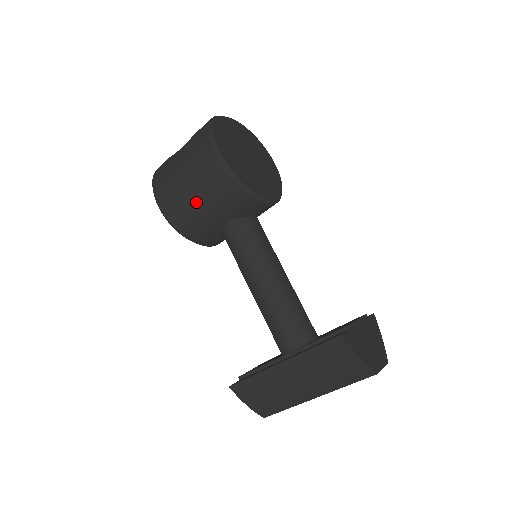
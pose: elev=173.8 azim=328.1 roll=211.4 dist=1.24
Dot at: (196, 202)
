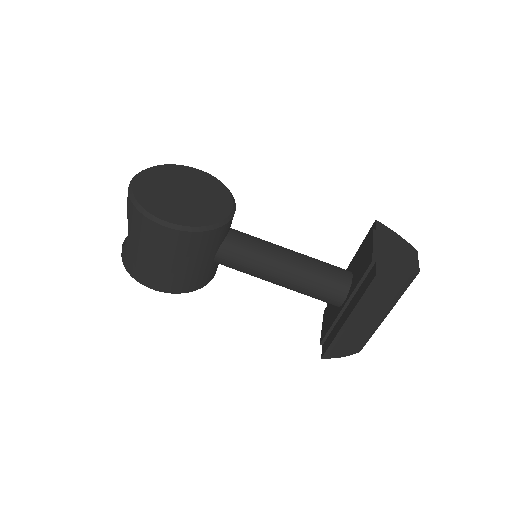
Dot at: (181, 267)
